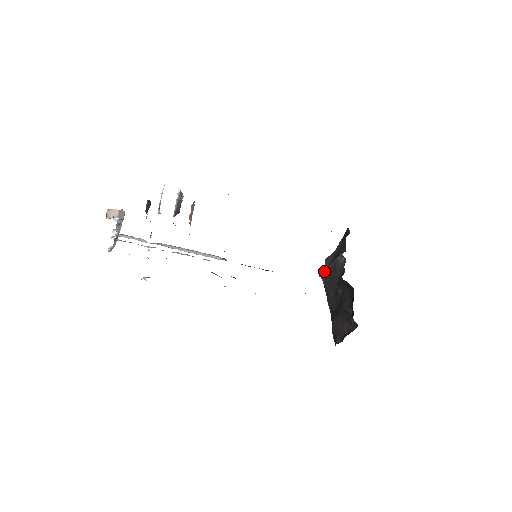
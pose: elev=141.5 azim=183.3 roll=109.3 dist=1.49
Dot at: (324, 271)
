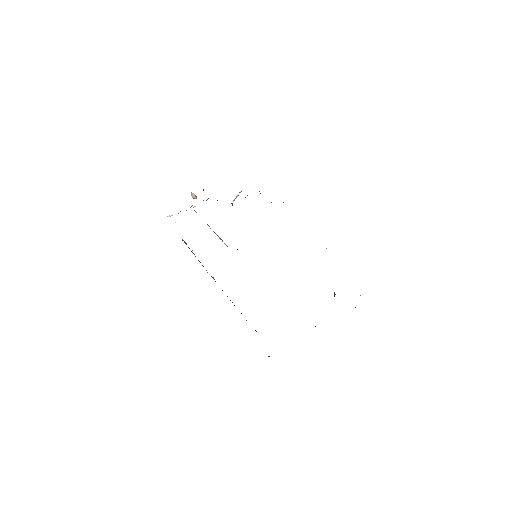
Dot at: occluded
